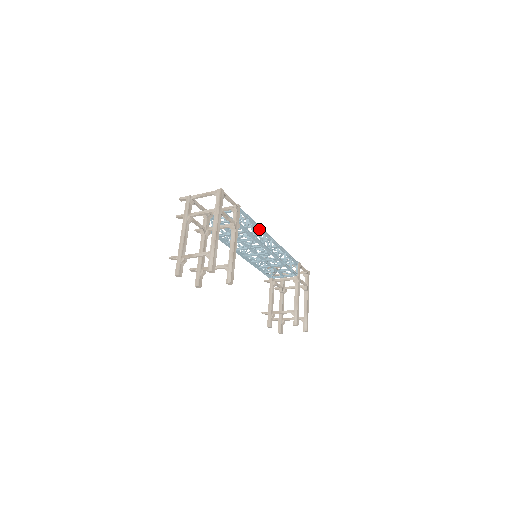
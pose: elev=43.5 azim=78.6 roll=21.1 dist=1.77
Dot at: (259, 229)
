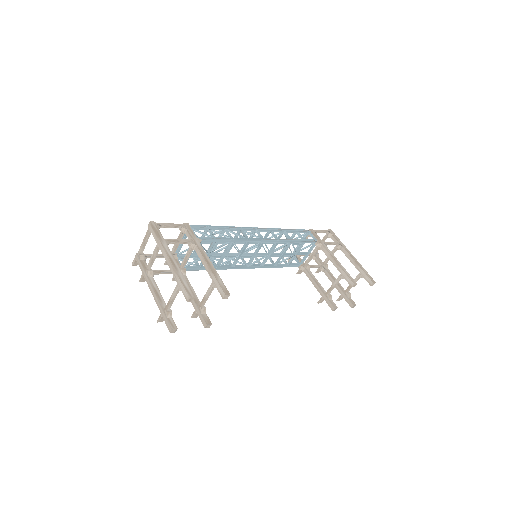
Dot at: (231, 229)
